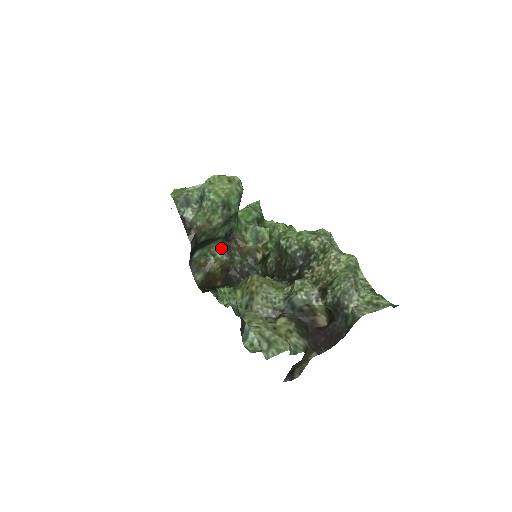
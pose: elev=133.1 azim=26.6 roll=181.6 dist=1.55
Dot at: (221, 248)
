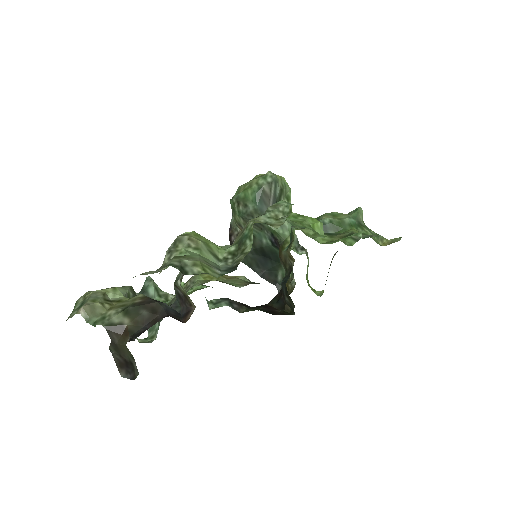
Dot at: occluded
